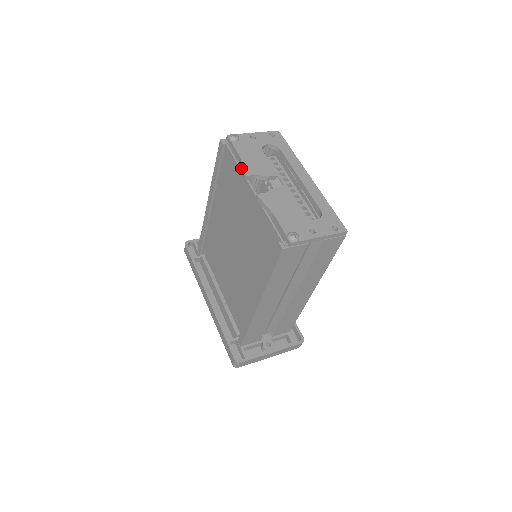
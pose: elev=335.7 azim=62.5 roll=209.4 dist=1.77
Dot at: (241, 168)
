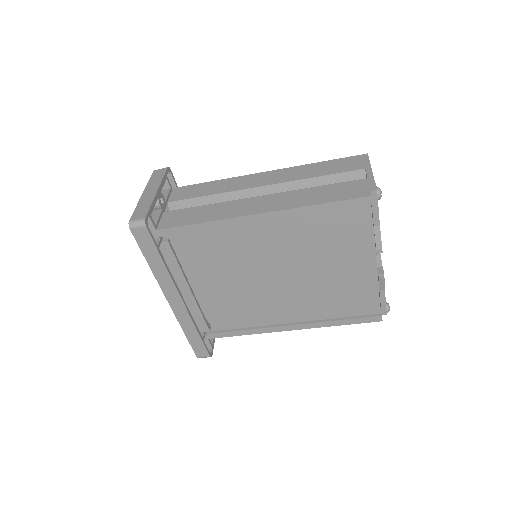
Dot at: (376, 238)
